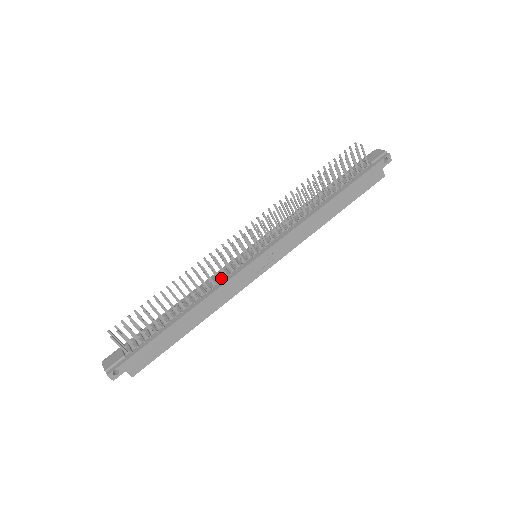
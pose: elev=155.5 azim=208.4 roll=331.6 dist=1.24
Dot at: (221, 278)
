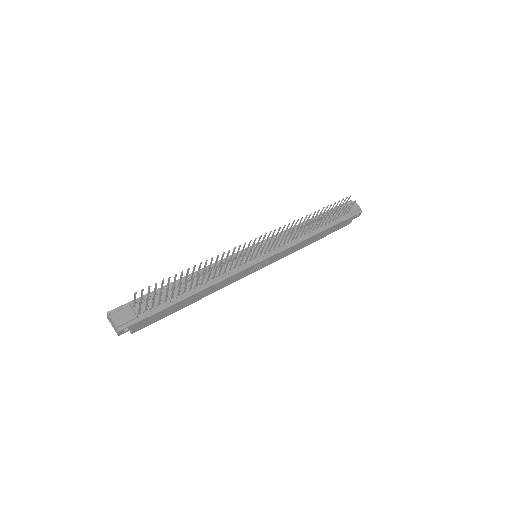
Dot at: (231, 269)
